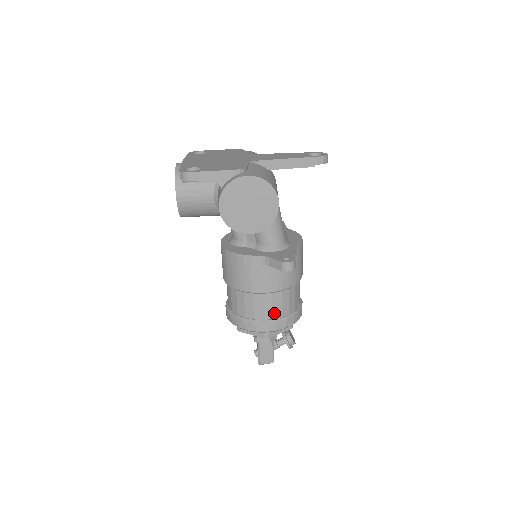
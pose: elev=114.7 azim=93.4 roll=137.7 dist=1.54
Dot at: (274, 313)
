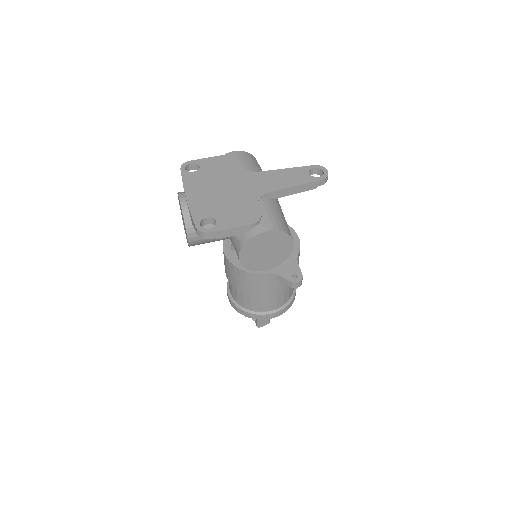
Dot at: (277, 305)
